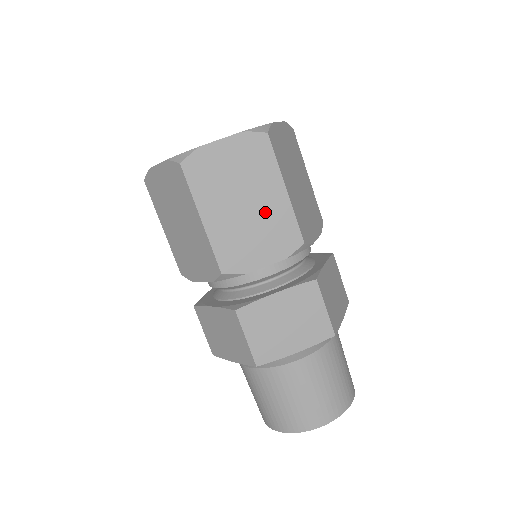
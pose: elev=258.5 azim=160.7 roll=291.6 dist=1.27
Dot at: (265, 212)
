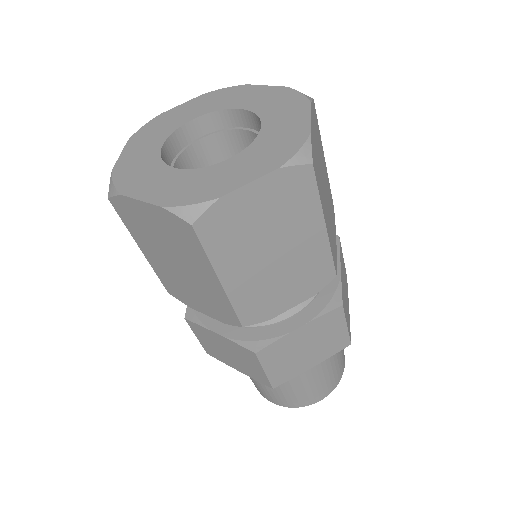
Dot at: (200, 283)
